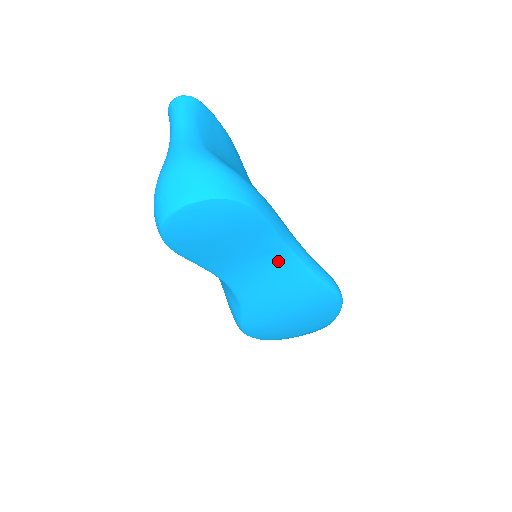
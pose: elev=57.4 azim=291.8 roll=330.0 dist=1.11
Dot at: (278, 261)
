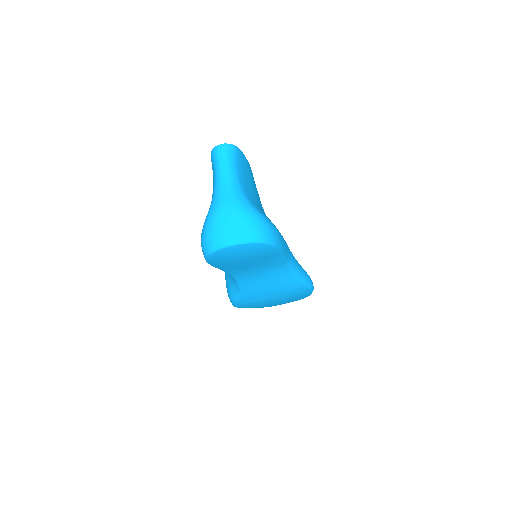
Dot at: (278, 270)
